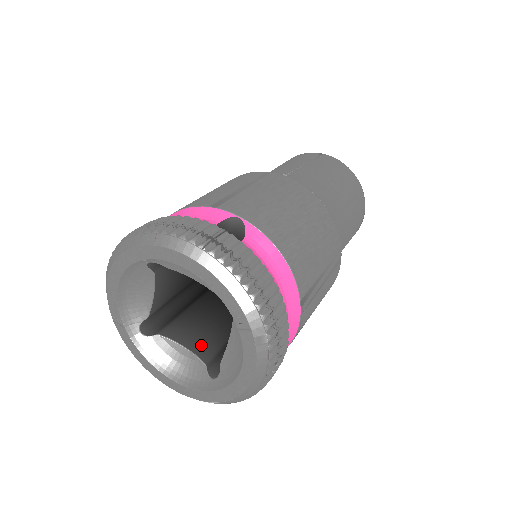
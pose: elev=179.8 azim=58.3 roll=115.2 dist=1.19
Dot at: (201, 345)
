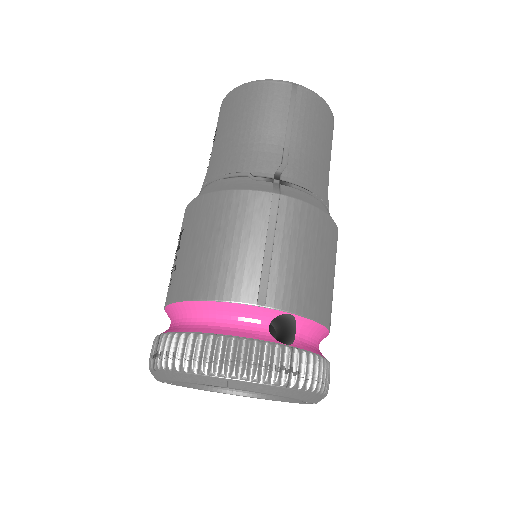
Dot at: occluded
